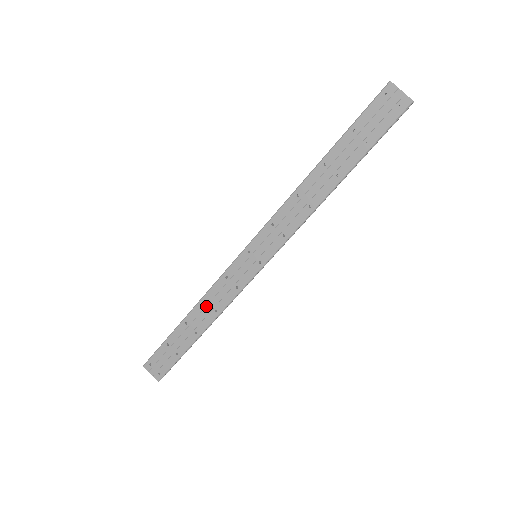
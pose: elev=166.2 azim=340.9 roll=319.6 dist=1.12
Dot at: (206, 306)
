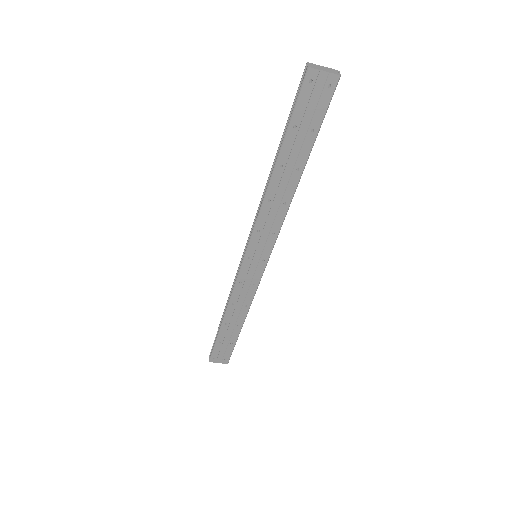
Dot at: (235, 307)
